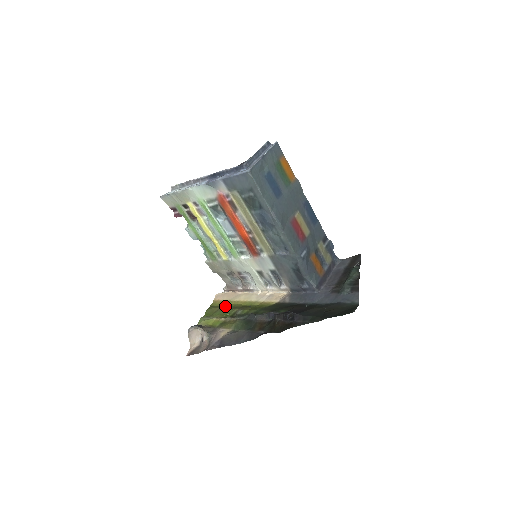
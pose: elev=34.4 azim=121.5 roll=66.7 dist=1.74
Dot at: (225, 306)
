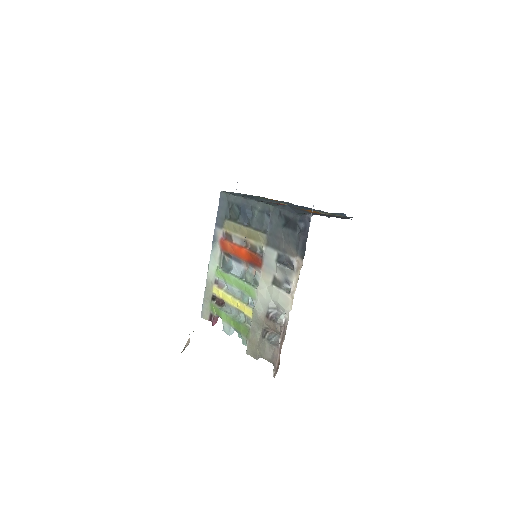
Dot at: occluded
